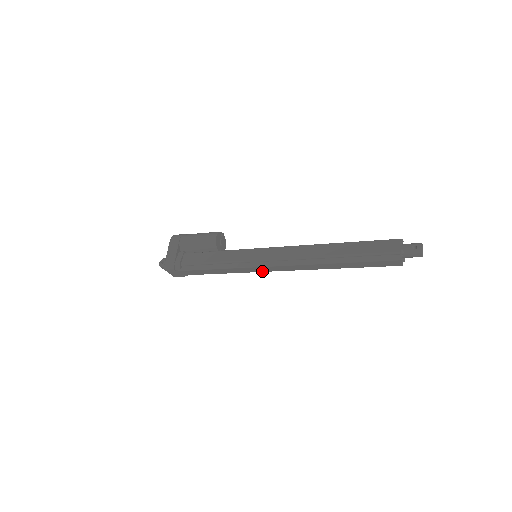
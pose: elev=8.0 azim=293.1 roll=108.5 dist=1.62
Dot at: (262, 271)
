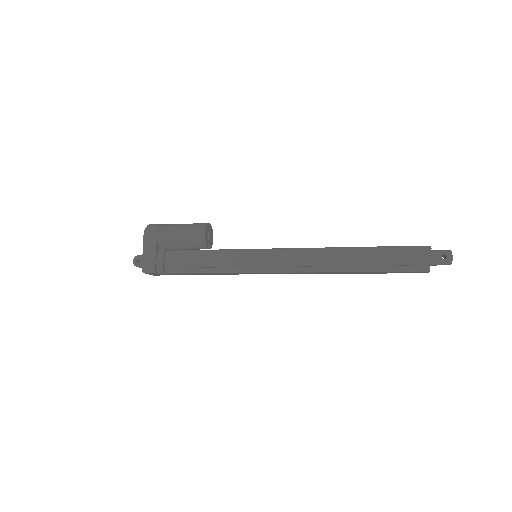
Dot at: occluded
